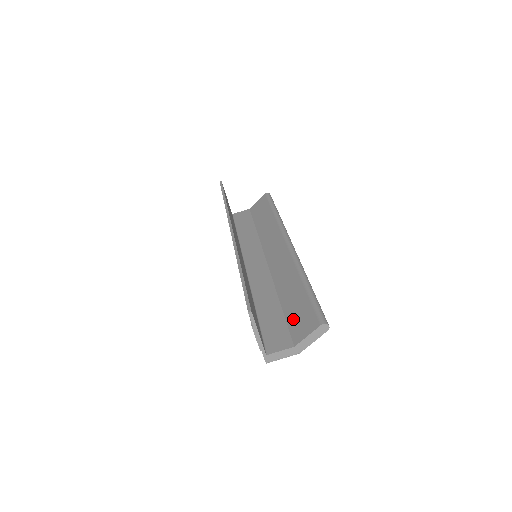
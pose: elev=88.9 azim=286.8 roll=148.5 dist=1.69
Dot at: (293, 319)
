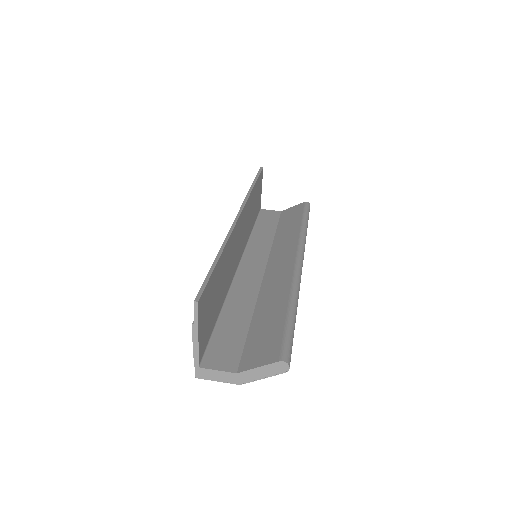
Dot at: (254, 340)
